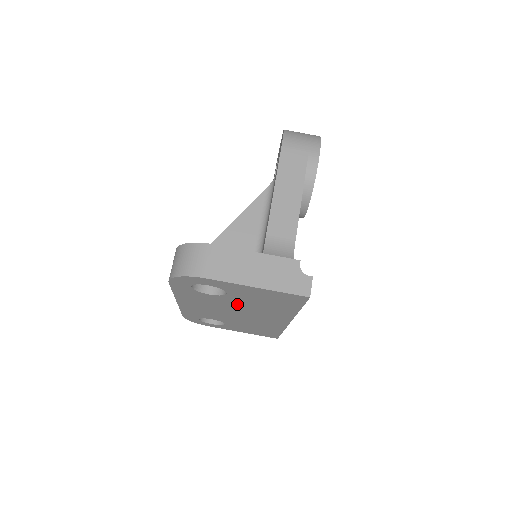
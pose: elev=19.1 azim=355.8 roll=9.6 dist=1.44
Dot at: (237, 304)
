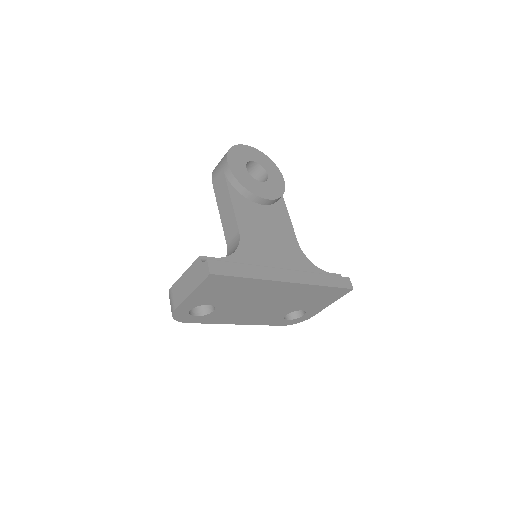
Dot at: (237, 302)
